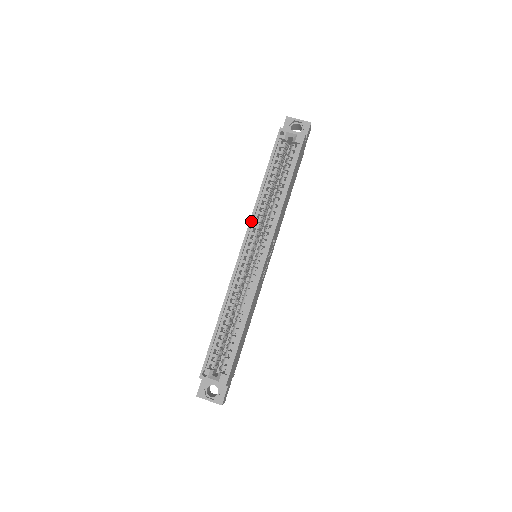
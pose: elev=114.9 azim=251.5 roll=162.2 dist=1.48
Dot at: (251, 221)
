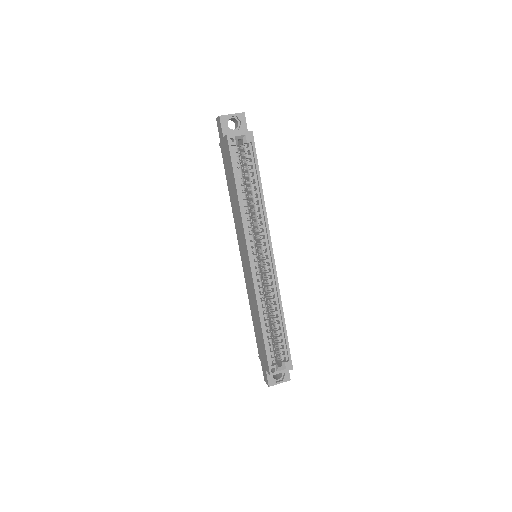
Dot at: (246, 234)
